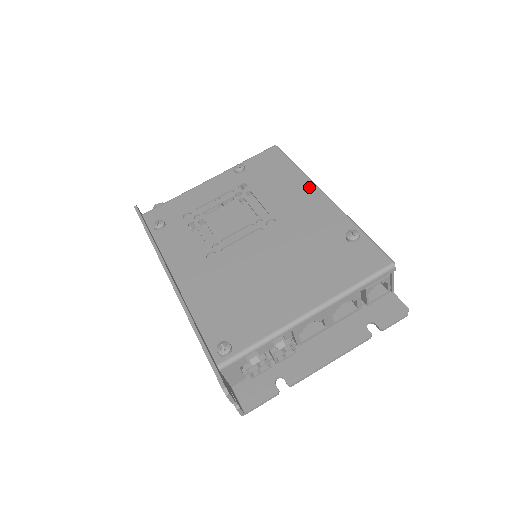
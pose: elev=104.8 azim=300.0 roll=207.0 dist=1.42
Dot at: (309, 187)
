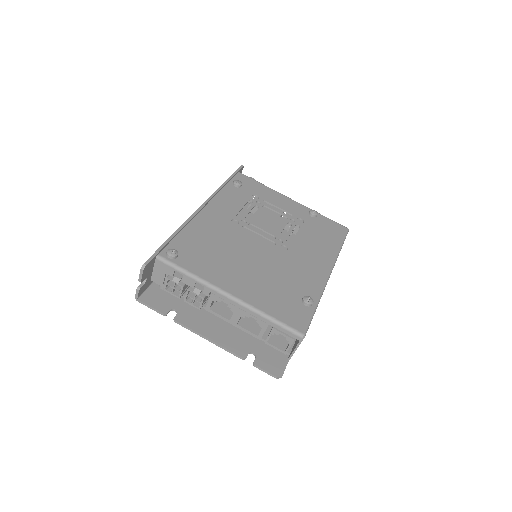
Dot at: (329, 261)
